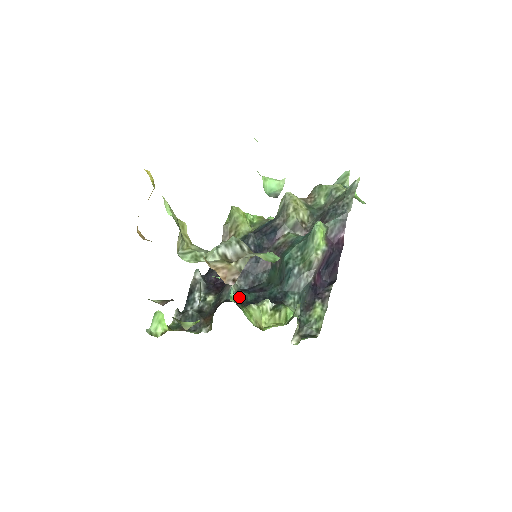
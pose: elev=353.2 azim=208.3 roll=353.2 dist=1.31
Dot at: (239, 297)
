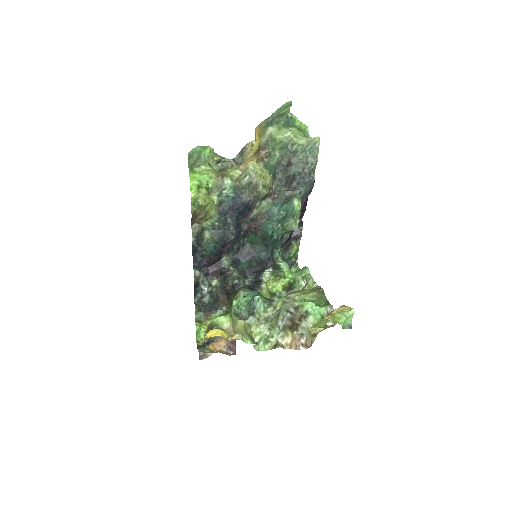
Dot at: (240, 274)
